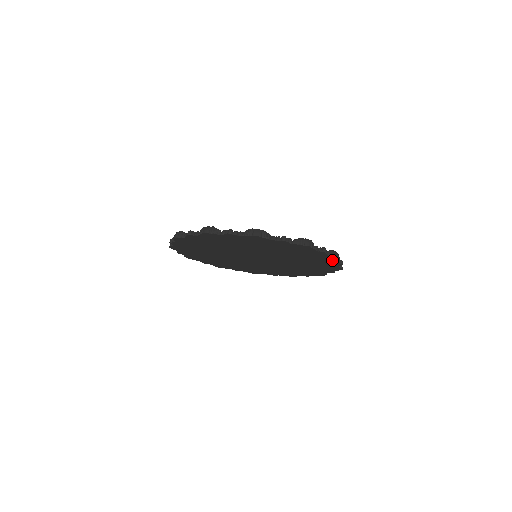
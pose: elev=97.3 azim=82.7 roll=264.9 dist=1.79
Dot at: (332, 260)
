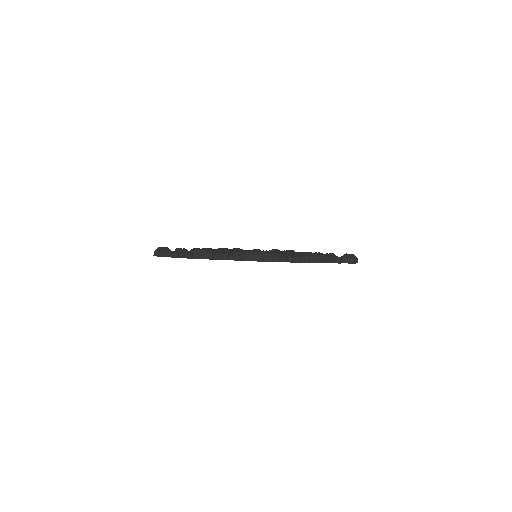
Dot at: occluded
